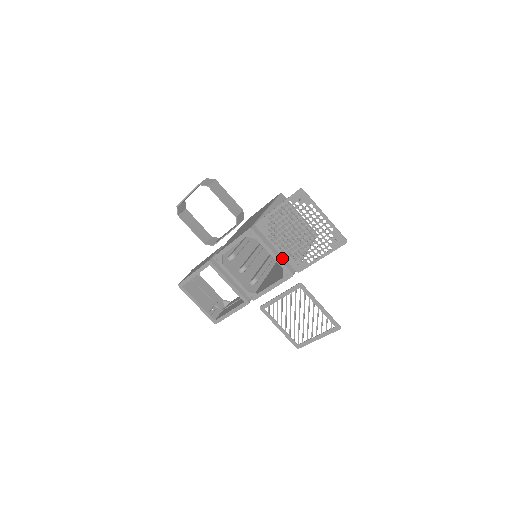
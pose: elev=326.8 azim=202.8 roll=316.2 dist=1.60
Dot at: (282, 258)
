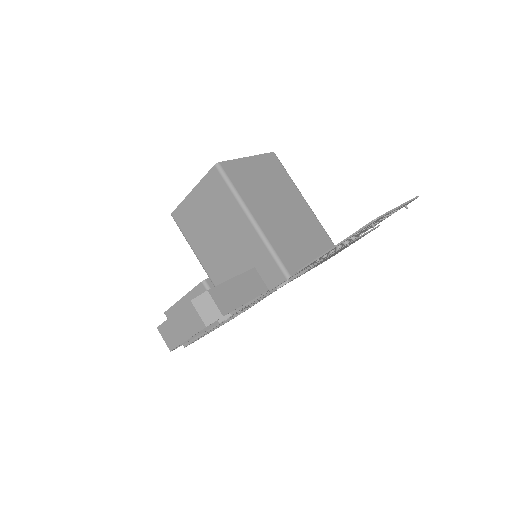
Dot at: (321, 252)
